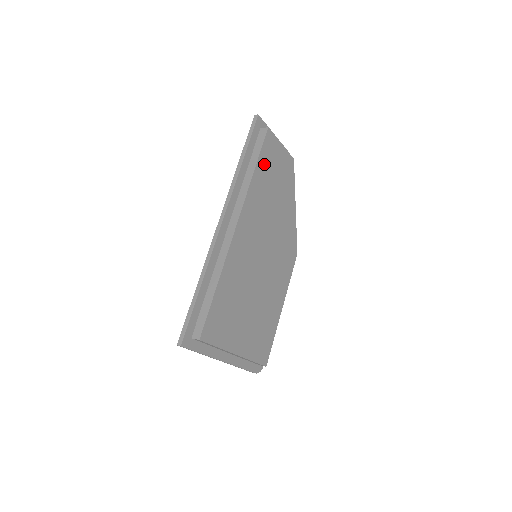
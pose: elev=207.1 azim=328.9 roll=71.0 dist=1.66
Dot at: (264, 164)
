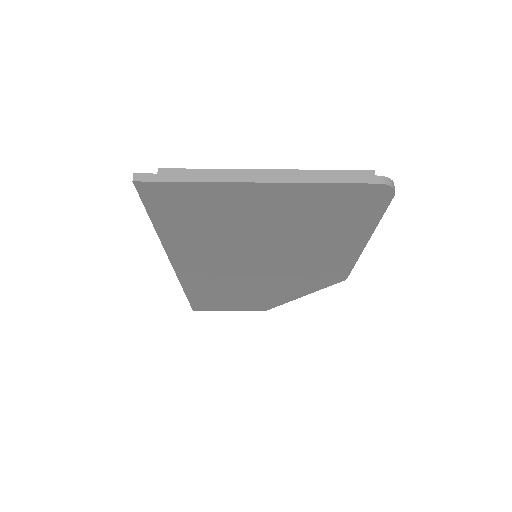
Dot at: occluded
